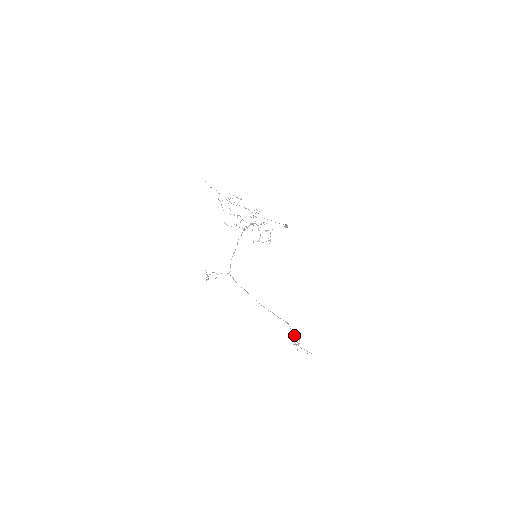
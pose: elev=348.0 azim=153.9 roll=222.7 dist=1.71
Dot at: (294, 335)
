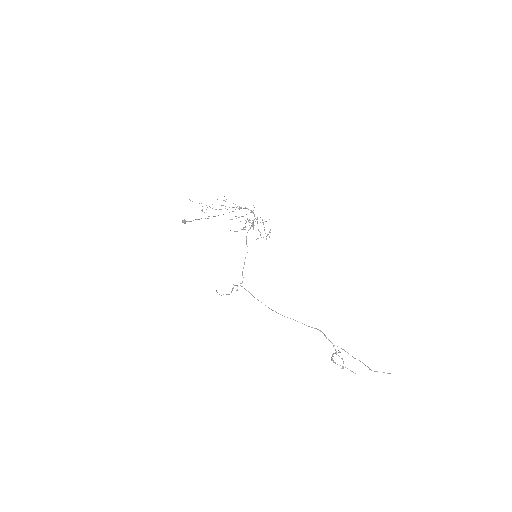
Dot at: (333, 346)
